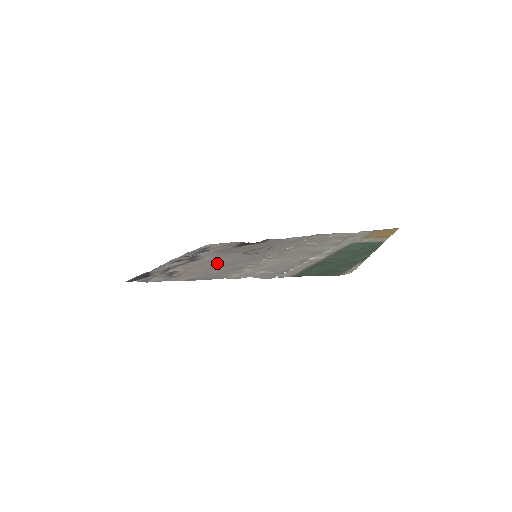
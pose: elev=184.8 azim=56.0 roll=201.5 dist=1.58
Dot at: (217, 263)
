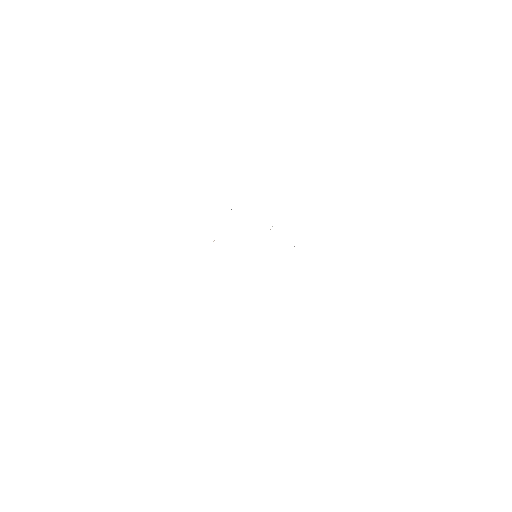
Dot at: occluded
